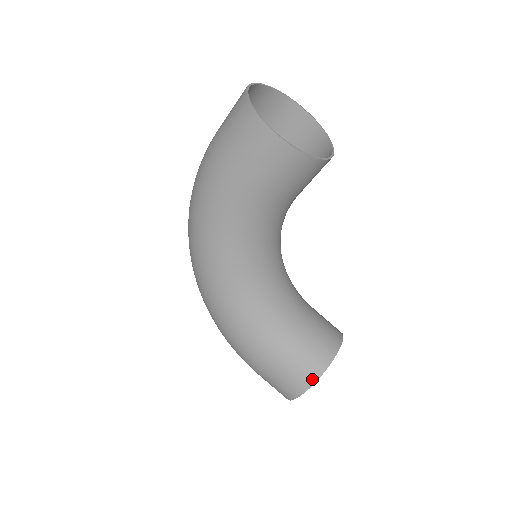
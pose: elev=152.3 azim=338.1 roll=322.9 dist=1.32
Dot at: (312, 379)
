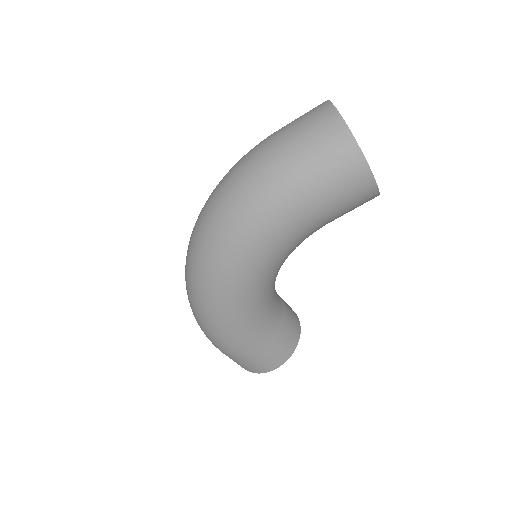
Dot at: (288, 356)
